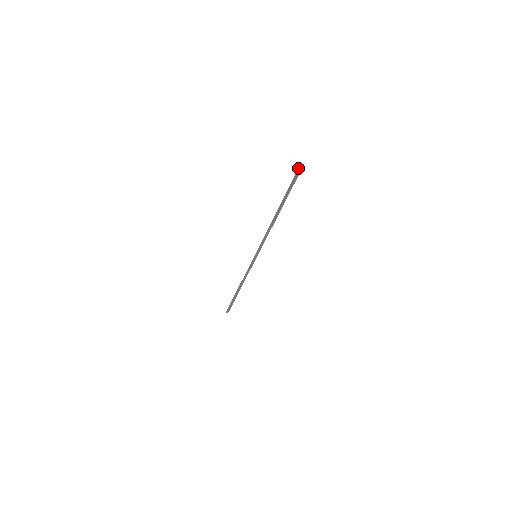
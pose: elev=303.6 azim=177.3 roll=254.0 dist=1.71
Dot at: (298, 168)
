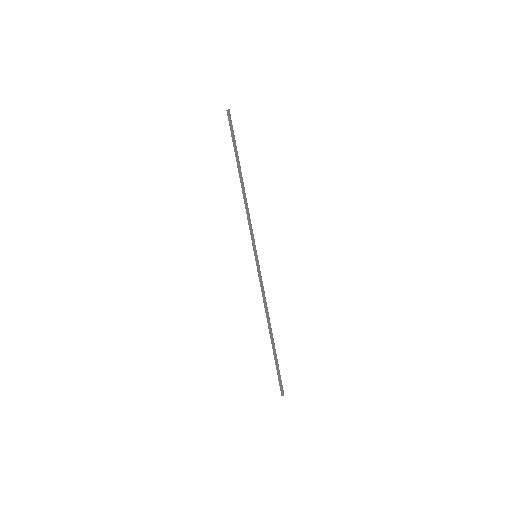
Dot at: occluded
